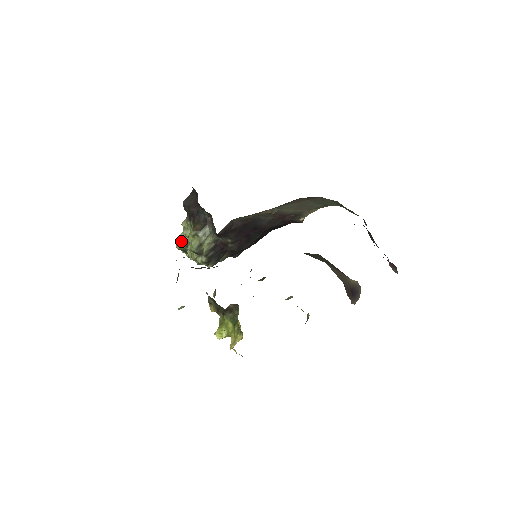
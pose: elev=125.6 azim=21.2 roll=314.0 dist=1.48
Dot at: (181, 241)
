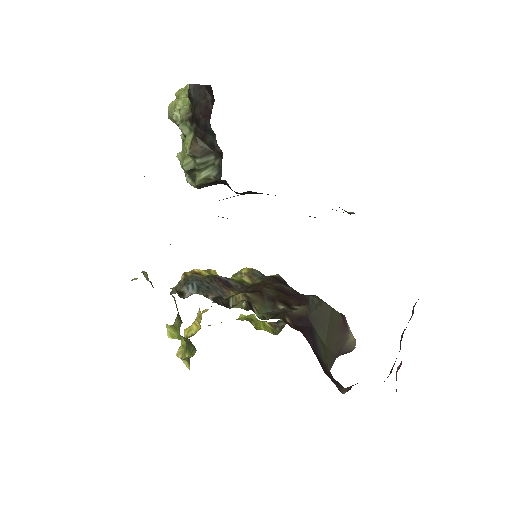
Dot at: (175, 119)
